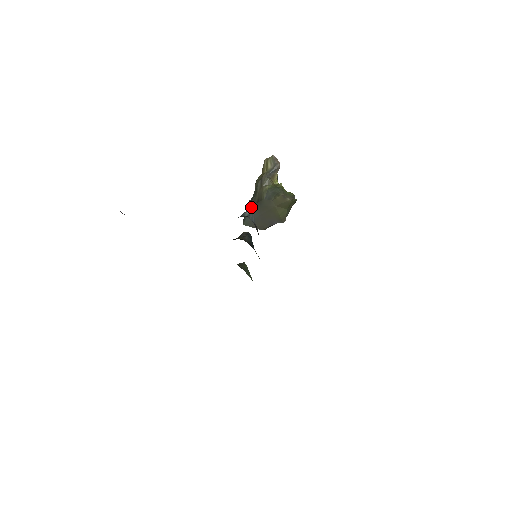
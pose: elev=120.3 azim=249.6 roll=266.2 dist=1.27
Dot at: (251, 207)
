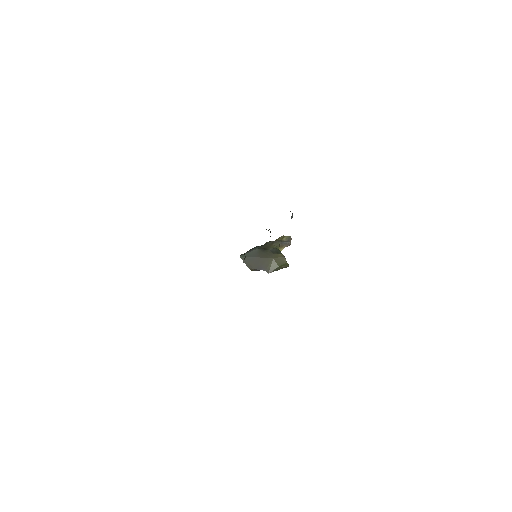
Dot at: (256, 249)
